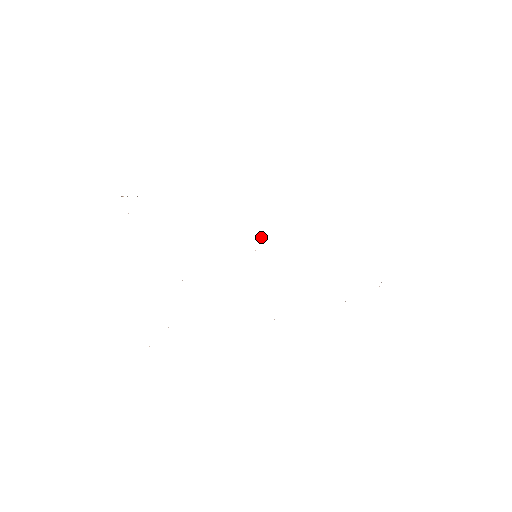
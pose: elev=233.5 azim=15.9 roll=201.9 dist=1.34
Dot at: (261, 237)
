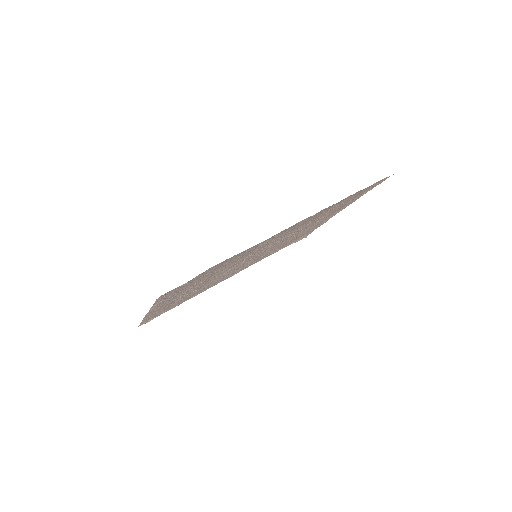
Dot at: (260, 256)
